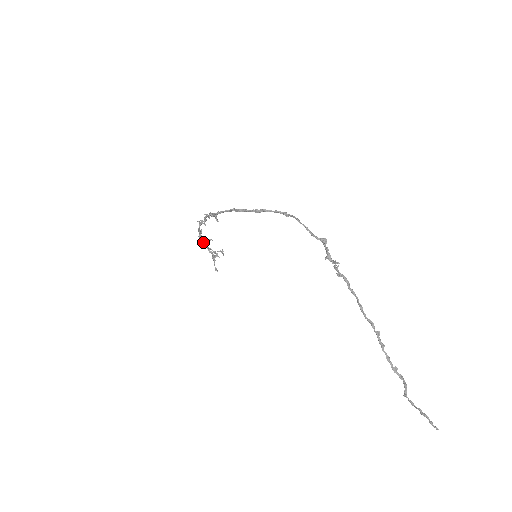
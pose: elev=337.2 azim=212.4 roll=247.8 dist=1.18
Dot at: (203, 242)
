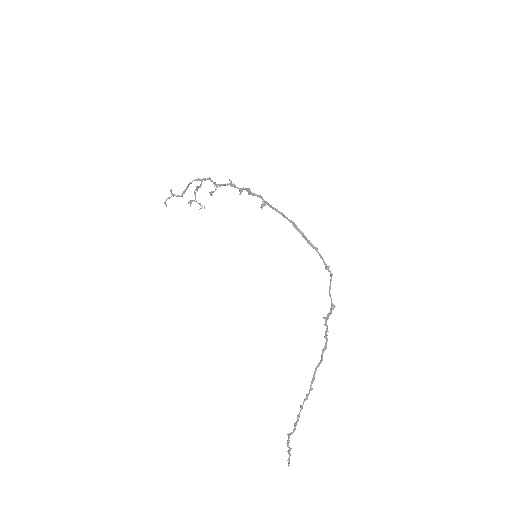
Dot at: (199, 187)
